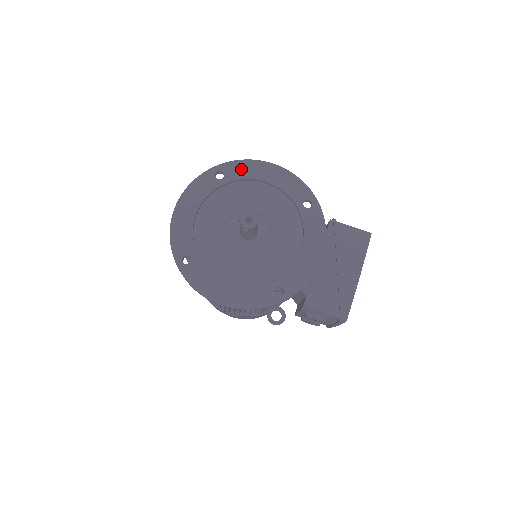
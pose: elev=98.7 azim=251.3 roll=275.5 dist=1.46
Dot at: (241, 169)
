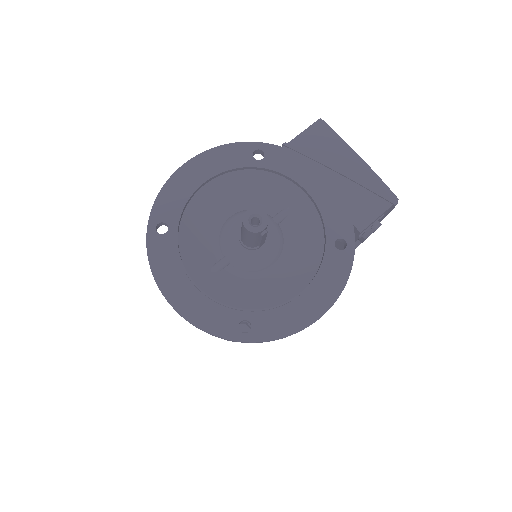
Dot at: (170, 200)
